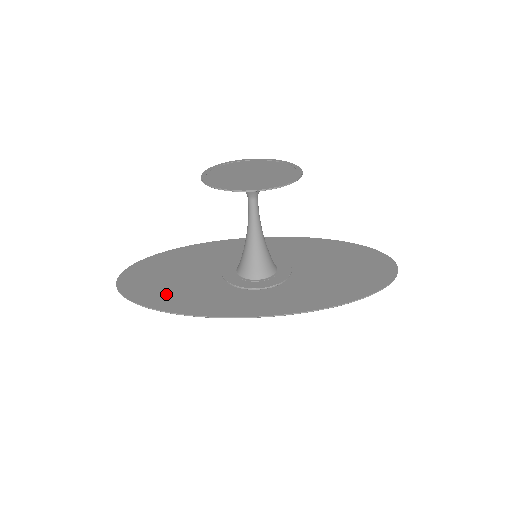
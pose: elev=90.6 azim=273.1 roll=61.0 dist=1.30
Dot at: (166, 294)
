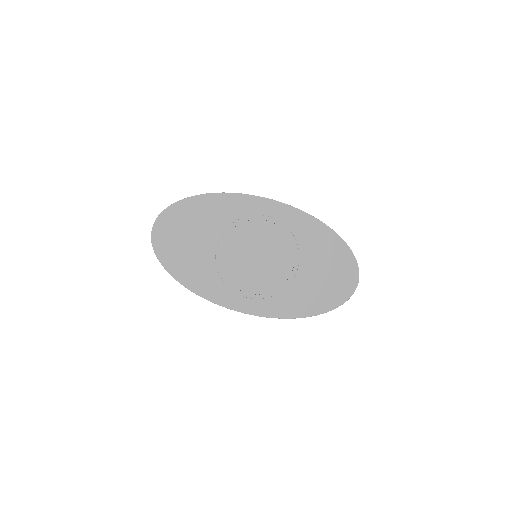
Dot at: (185, 264)
